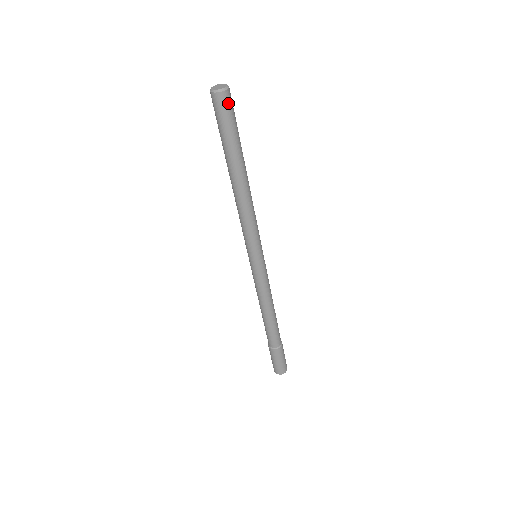
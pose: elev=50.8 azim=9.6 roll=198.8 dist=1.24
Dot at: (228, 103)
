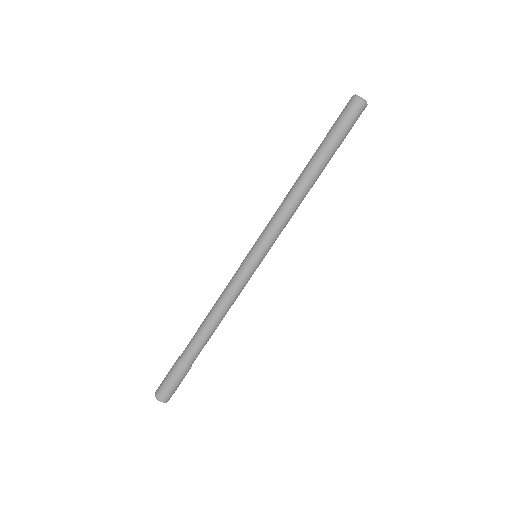
Dot at: occluded
